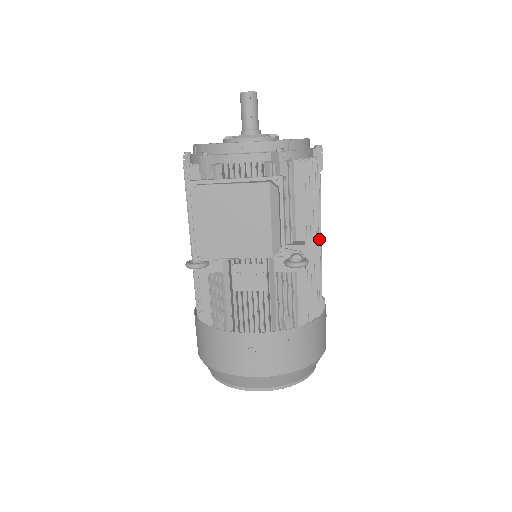
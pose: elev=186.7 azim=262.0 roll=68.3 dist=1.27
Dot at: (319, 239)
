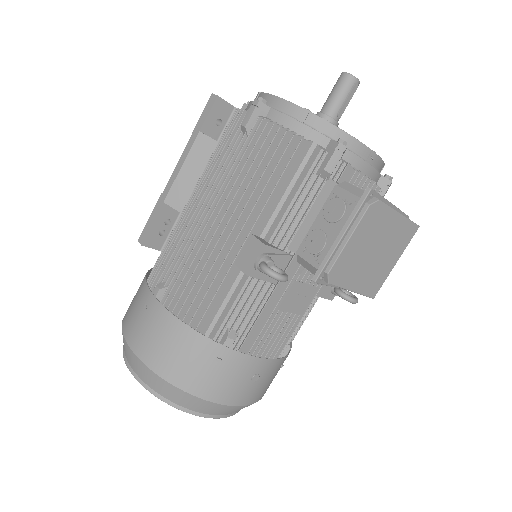
Dot at: occluded
